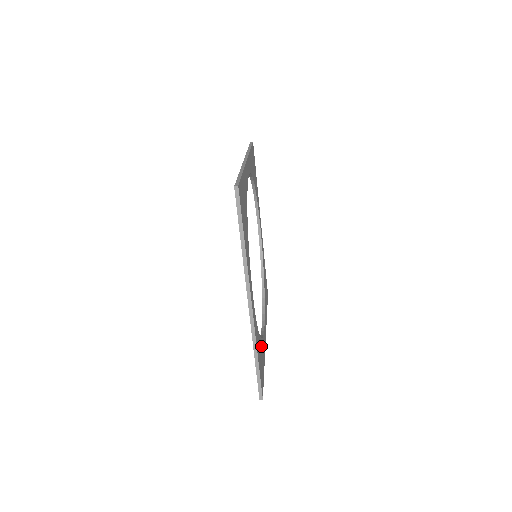
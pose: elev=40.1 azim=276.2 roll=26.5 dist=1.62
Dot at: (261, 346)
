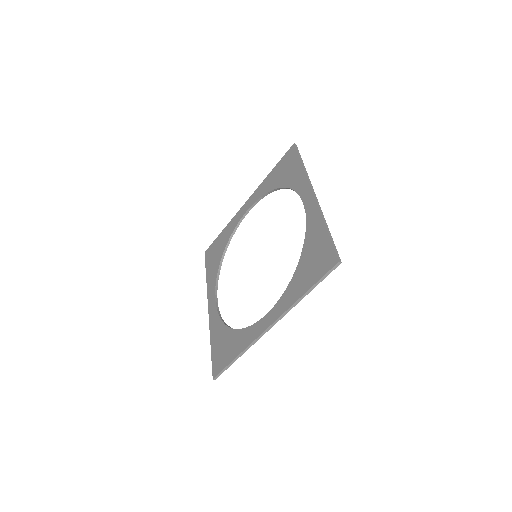
Dot at: occluded
